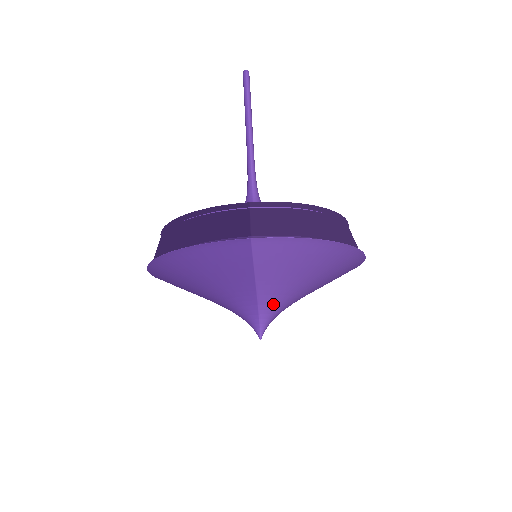
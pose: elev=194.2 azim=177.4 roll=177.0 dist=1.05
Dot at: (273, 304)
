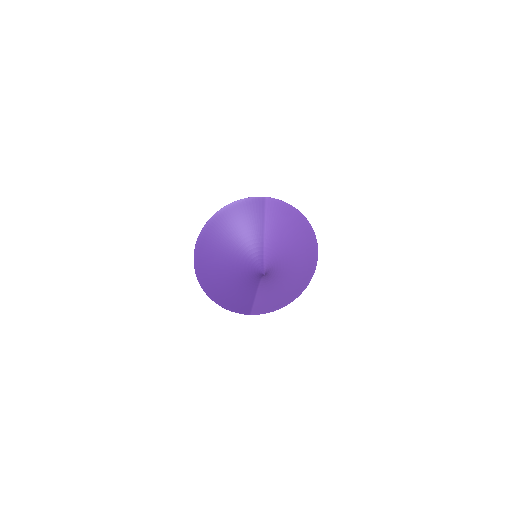
Dot at: (272, 254)
